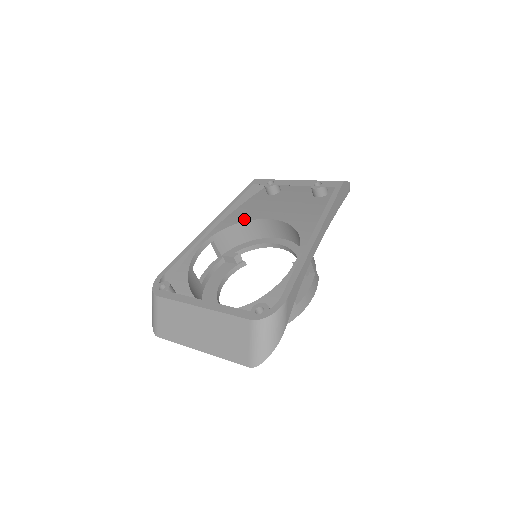
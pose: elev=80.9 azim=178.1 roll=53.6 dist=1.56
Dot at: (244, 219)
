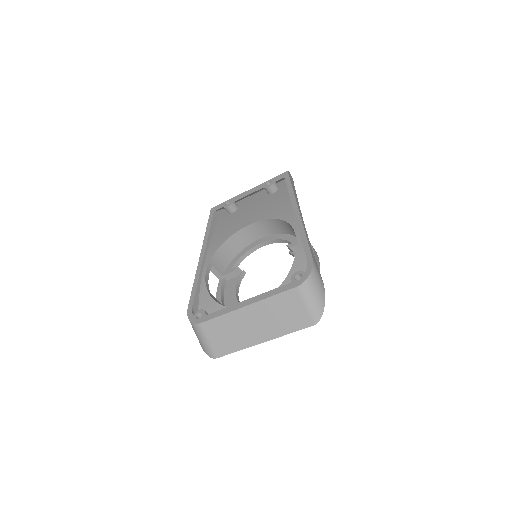
Dot at: (227, 237)
